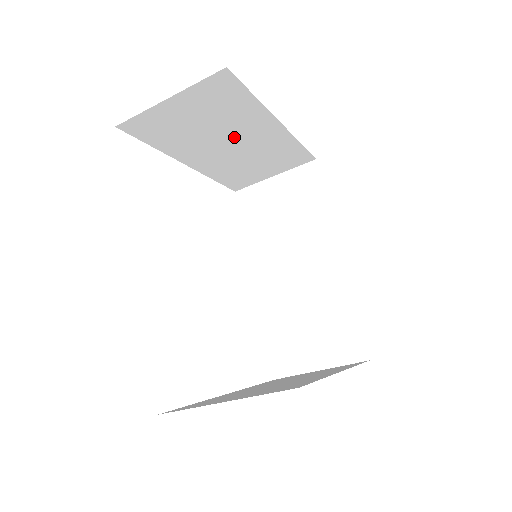
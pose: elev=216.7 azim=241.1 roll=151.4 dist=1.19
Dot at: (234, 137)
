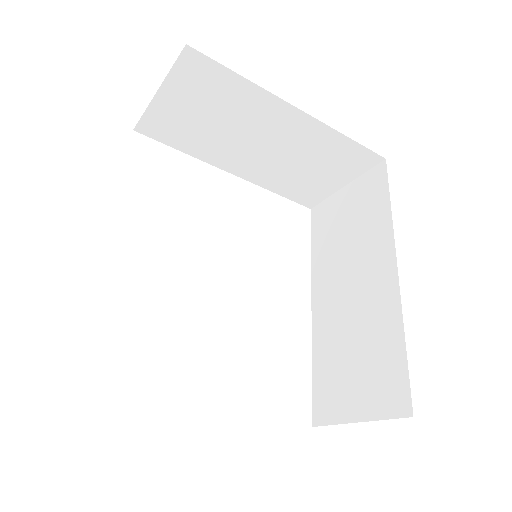
Dot at: (257, 133)
